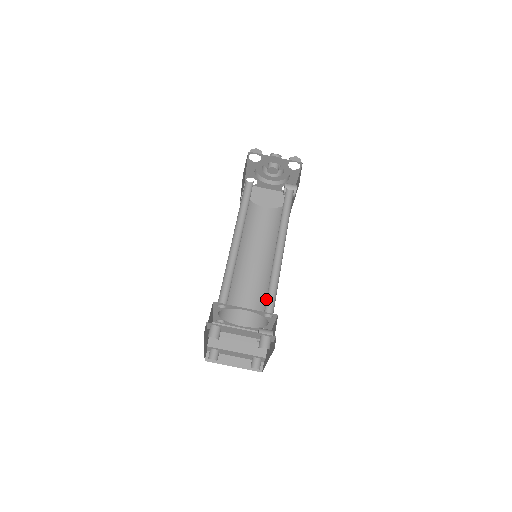
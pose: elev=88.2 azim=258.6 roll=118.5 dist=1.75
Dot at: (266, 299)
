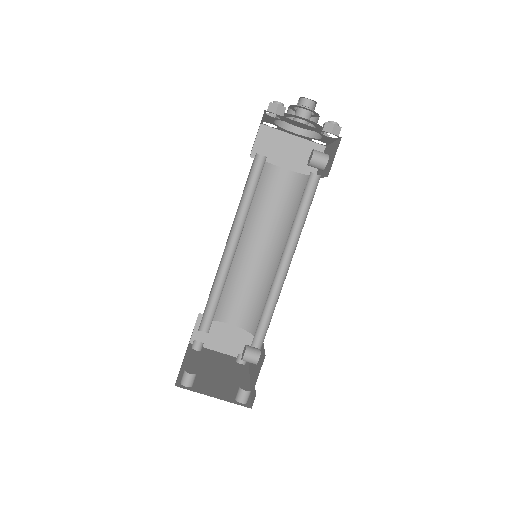
Dot at: occluded
